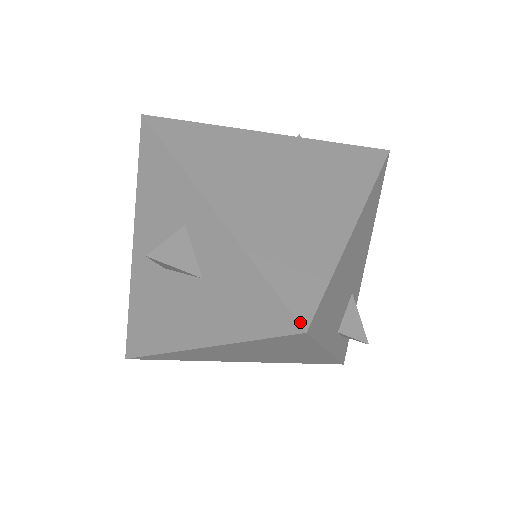
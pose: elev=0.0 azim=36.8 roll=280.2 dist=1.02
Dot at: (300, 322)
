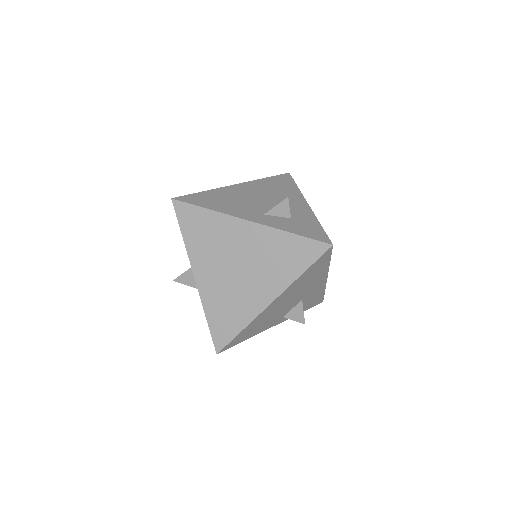
Dot at: (216, 349)
